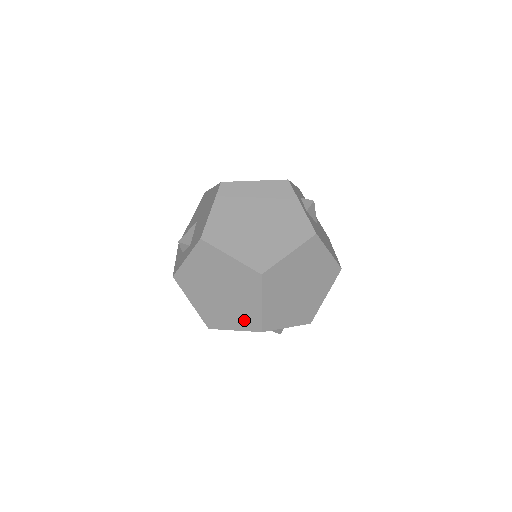
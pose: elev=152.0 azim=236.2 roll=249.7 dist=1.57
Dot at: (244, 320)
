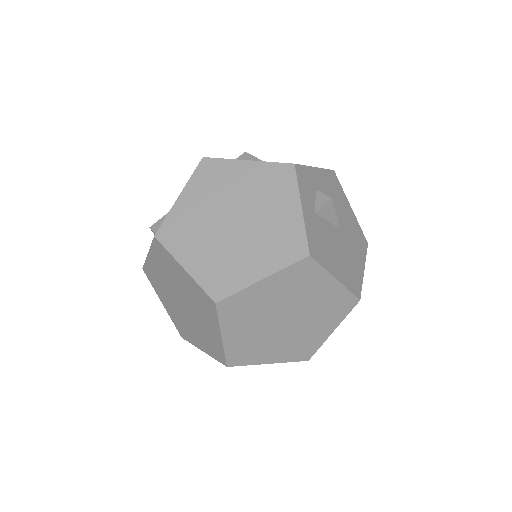
Dot at: (209, 345)
